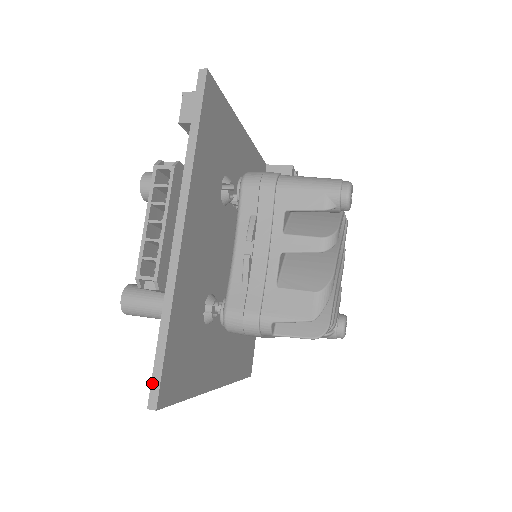
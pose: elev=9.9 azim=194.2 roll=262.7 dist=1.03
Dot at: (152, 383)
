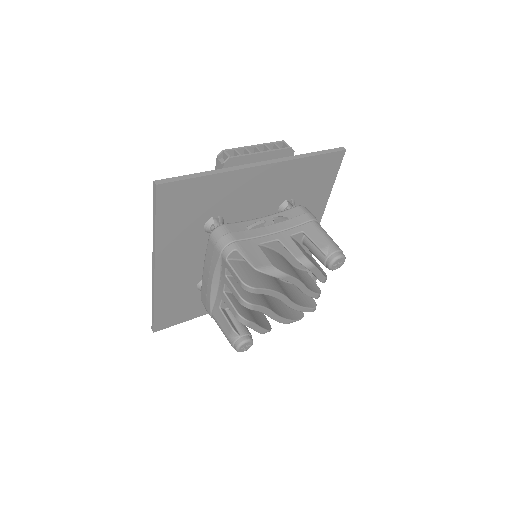
Dot at: (170, 178)
